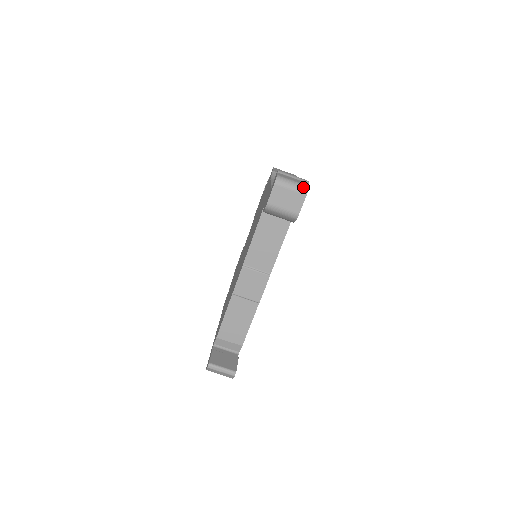
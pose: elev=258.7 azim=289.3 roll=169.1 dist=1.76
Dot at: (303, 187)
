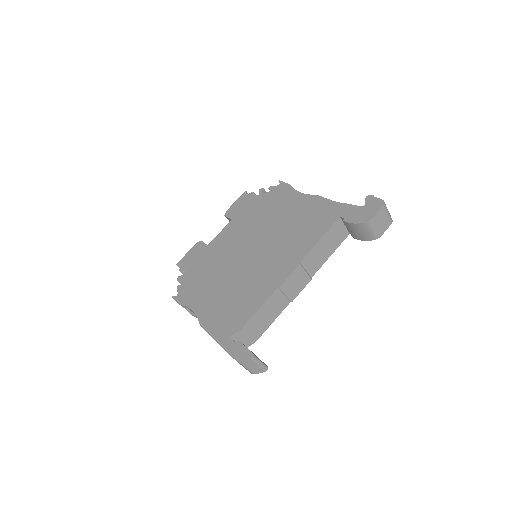
Dot at: occluded
